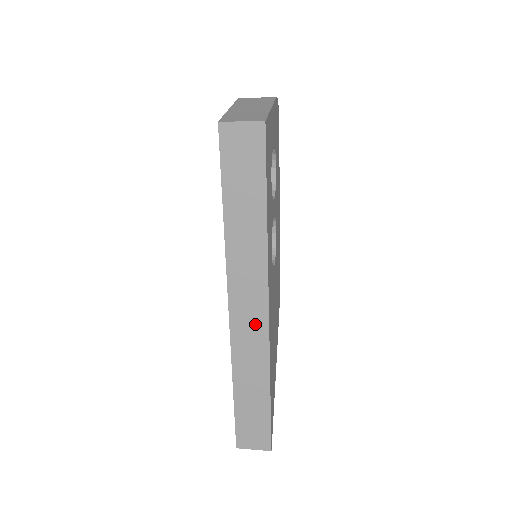
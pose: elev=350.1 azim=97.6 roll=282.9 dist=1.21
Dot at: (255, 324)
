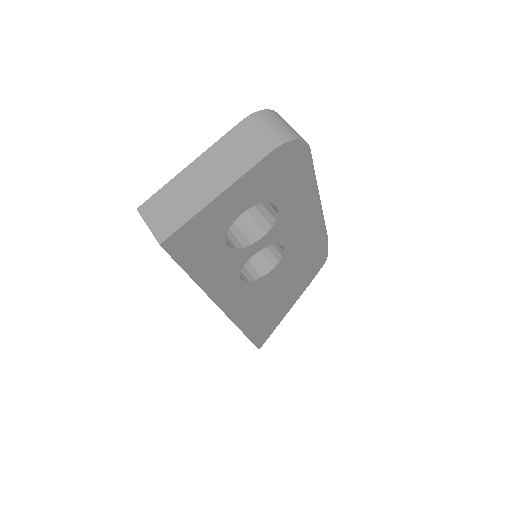
Dot at: occluded
